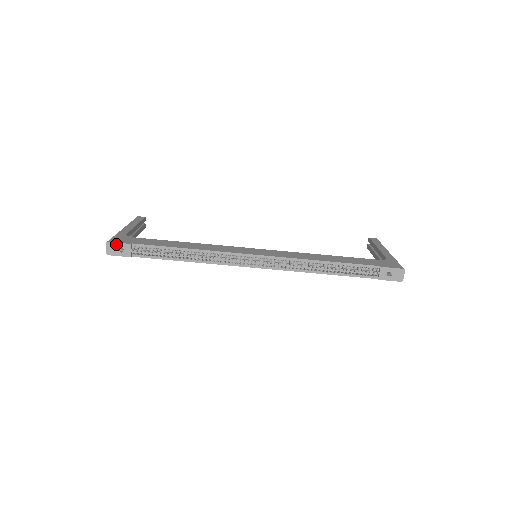
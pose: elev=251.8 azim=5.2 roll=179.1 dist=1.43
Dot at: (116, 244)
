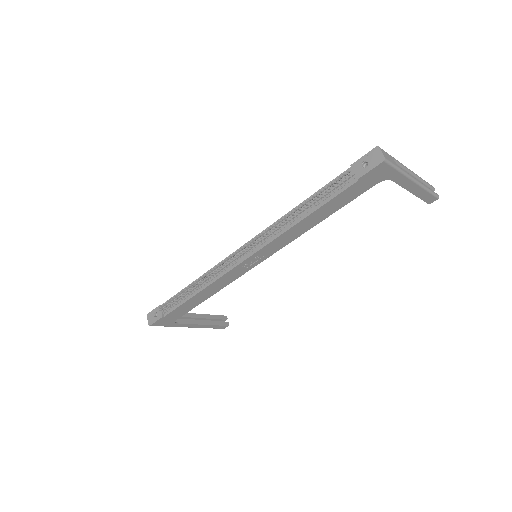
Dot at: (152, 312)
